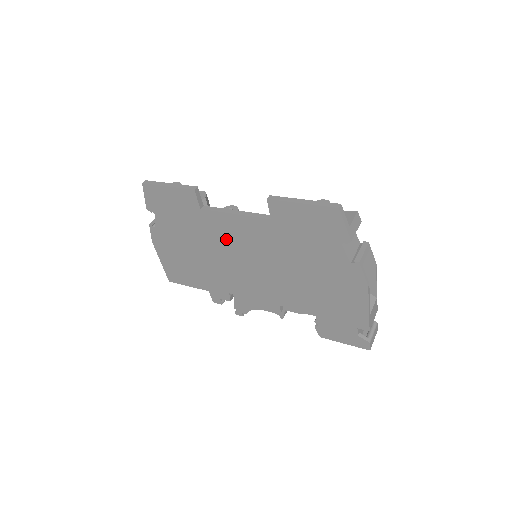
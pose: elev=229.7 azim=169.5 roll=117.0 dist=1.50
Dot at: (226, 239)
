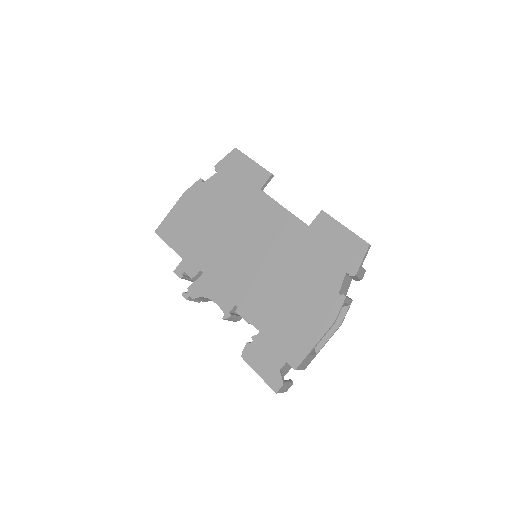
Dot at: (254, 222)
